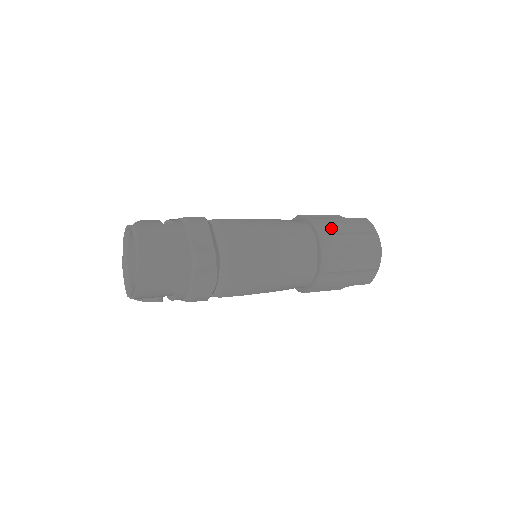
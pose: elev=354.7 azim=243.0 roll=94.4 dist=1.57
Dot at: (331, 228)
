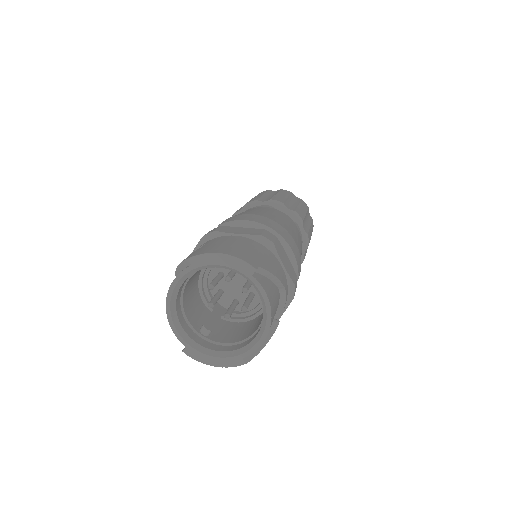
Dot at: (264, 198)
